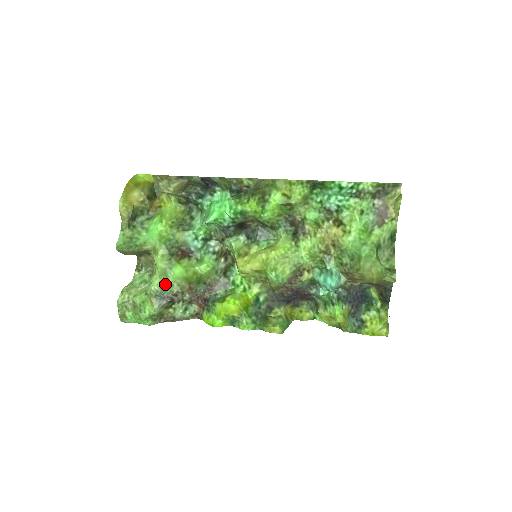
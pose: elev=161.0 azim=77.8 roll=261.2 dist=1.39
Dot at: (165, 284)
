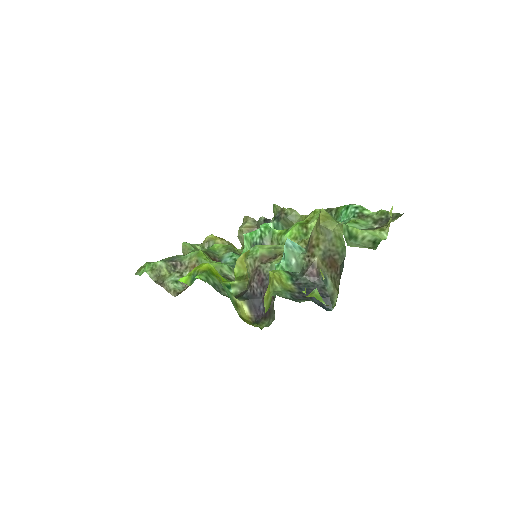
Dot at: (184, 255)
